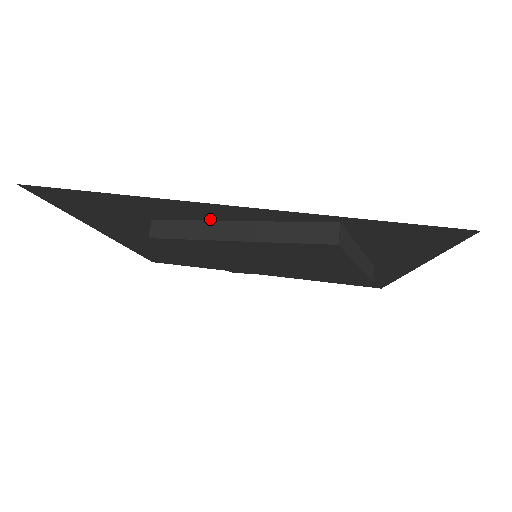
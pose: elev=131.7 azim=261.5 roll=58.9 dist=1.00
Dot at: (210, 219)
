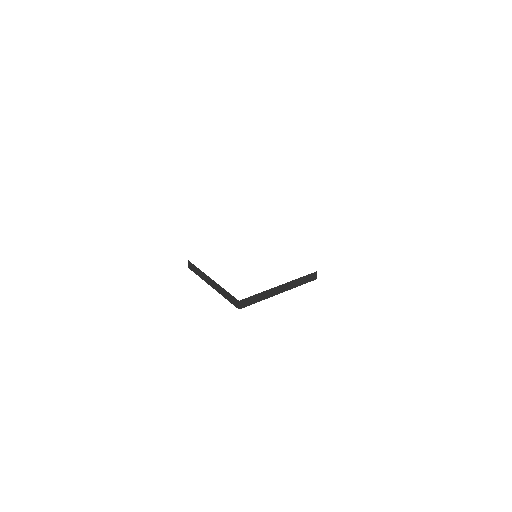
Dot at: (203, 274)
